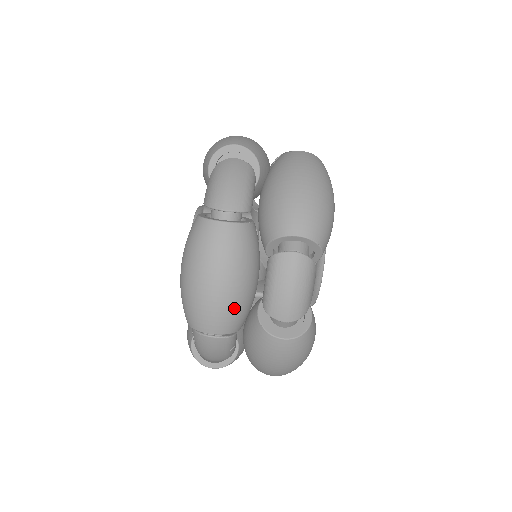
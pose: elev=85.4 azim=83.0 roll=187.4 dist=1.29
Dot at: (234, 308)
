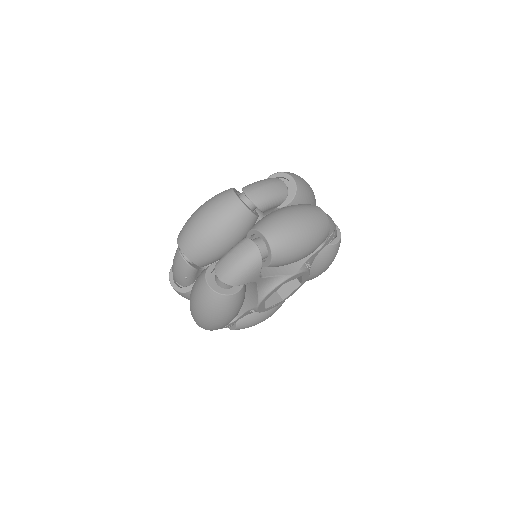
Dot at: (202, 245)
